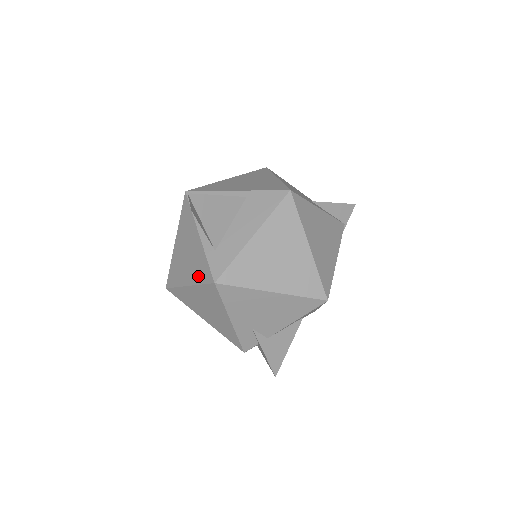
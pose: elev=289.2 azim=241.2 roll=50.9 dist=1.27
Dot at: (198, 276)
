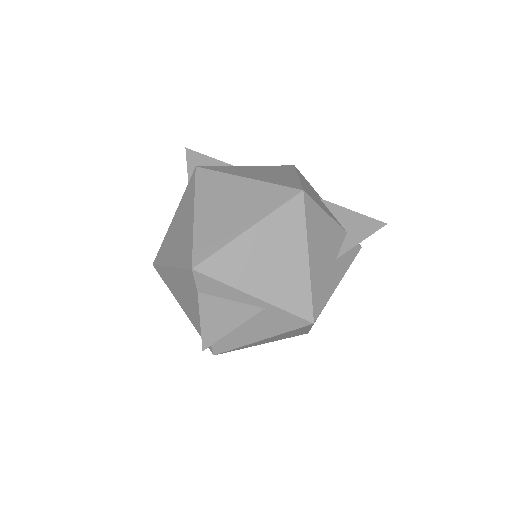
Dot at: (196, 327)
